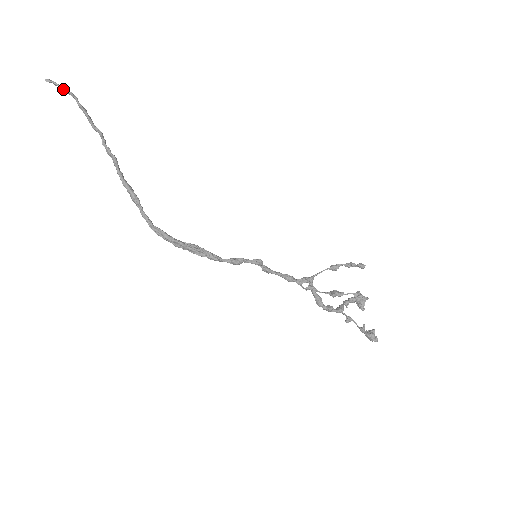
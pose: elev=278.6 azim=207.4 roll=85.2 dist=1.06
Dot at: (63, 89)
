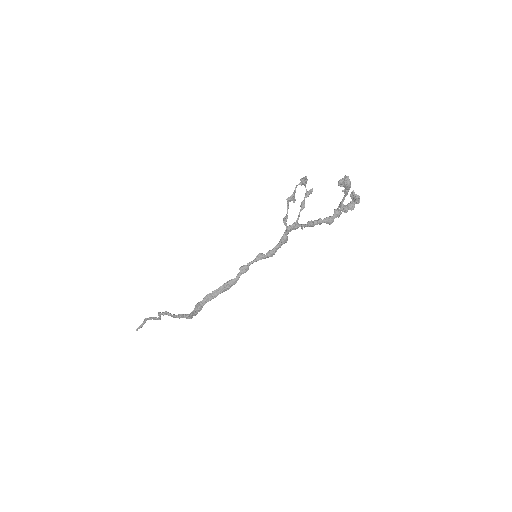
Dot at: (143, 324)
